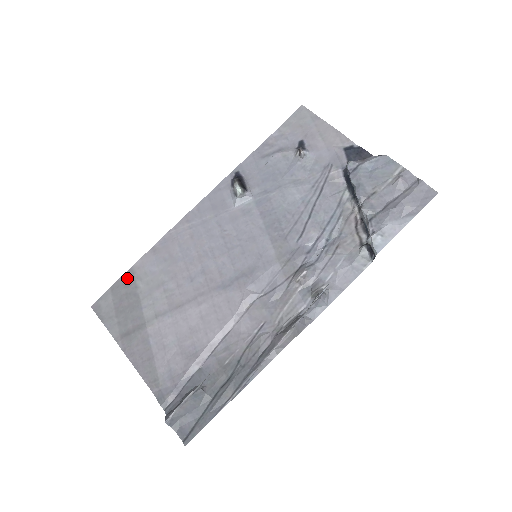
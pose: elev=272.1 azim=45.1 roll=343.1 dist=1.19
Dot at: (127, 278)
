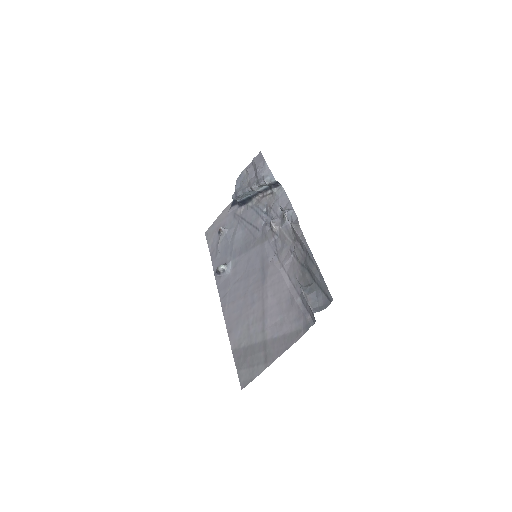
Dot at: (236, 355)
